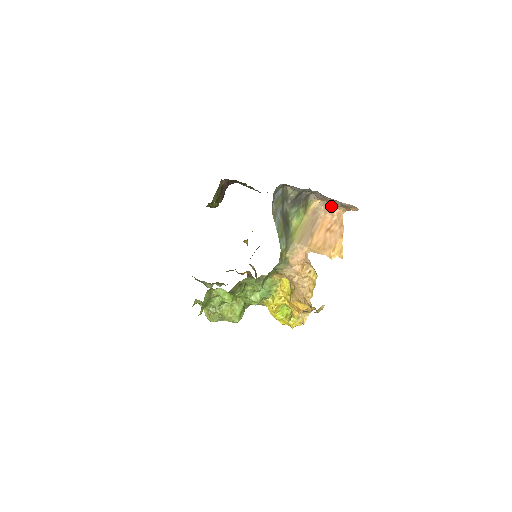
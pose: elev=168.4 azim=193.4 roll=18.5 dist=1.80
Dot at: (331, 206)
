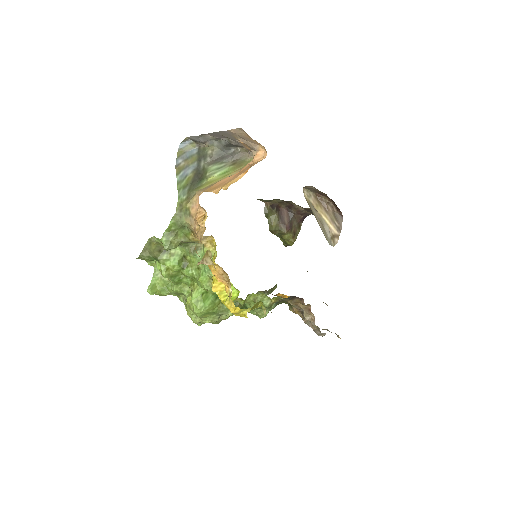
Dot at: (254, 151)
